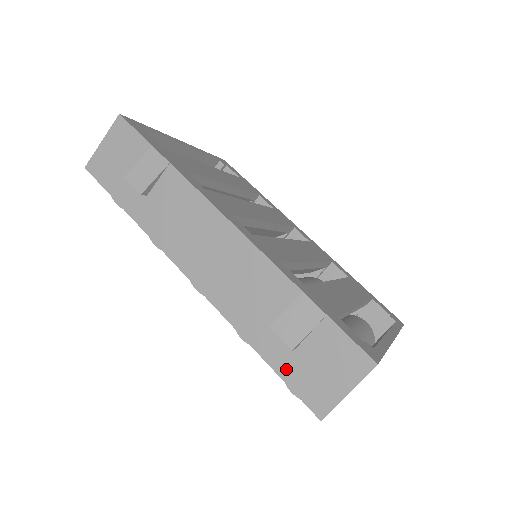
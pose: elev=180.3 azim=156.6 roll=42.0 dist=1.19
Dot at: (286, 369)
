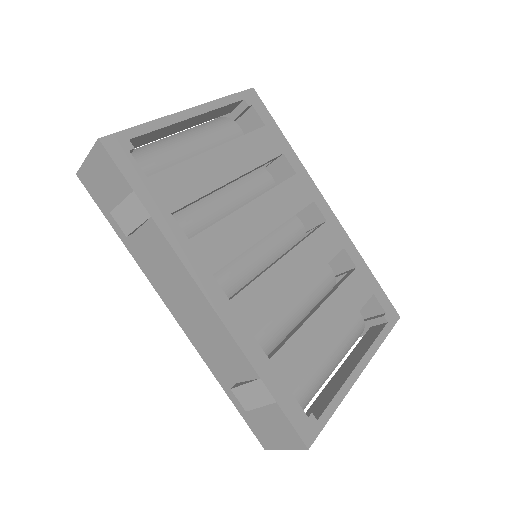
Dot at: (244, 411)
